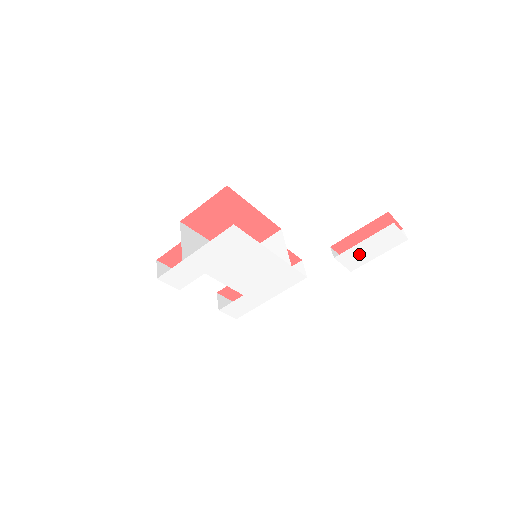
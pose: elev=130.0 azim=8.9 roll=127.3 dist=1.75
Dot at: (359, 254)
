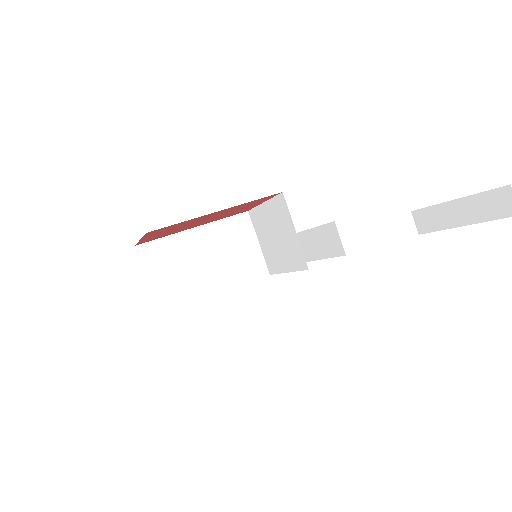
Dot at: occluded
